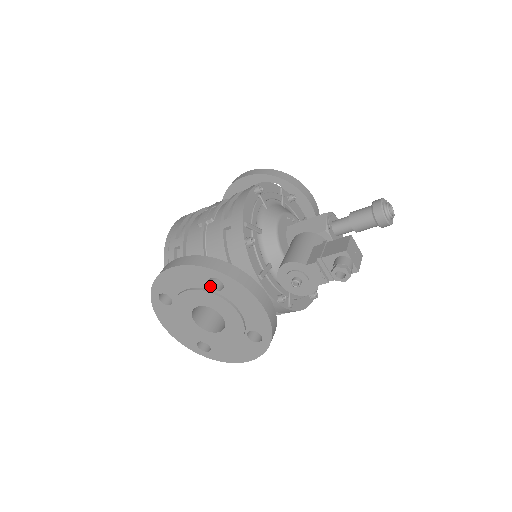
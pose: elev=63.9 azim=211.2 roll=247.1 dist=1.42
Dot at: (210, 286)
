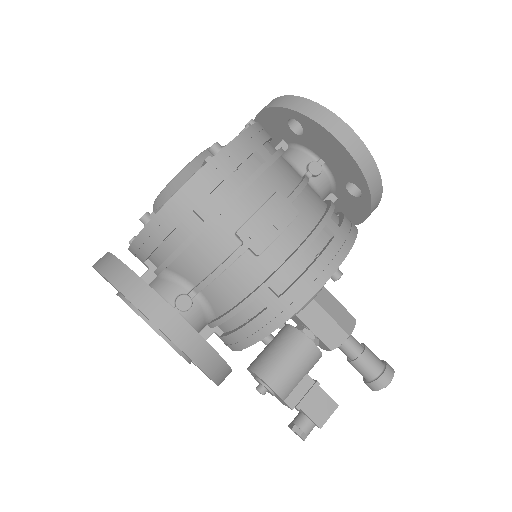
Dot at: occluded
